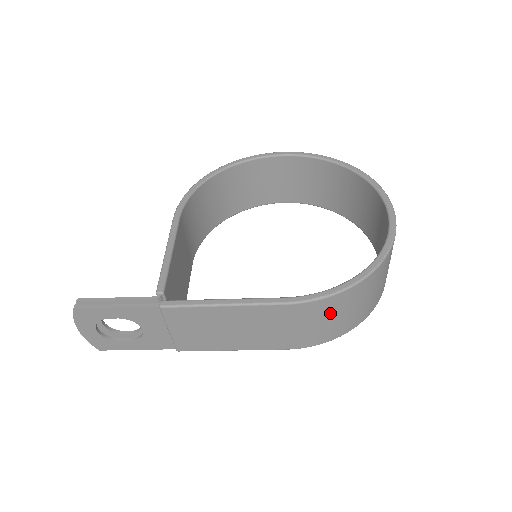
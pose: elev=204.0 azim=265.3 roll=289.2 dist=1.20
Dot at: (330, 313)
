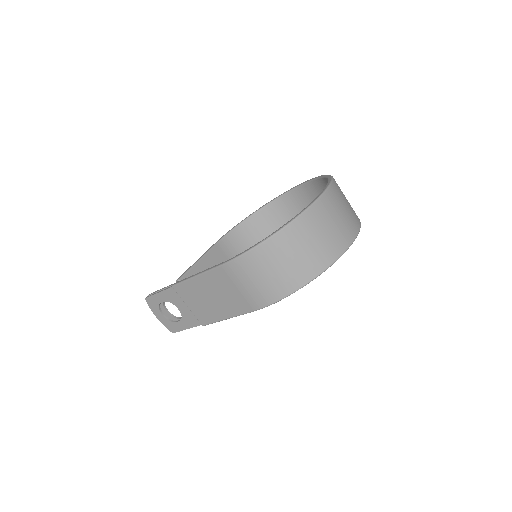
Dot at: (257, 270)
